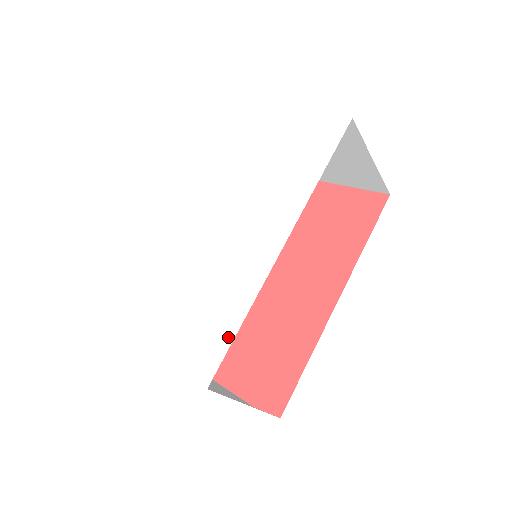
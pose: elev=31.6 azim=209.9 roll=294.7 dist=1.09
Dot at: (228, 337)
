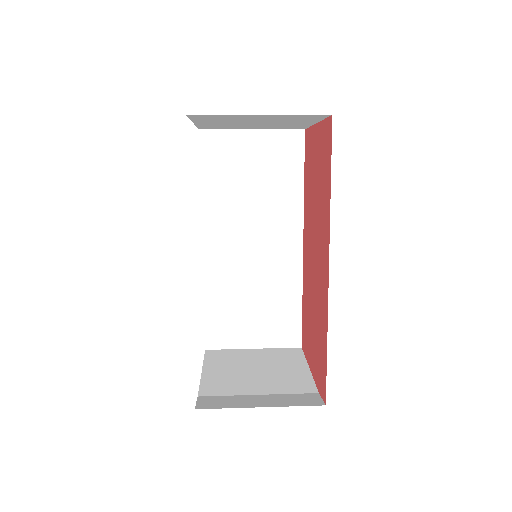
Dot at: occluded
